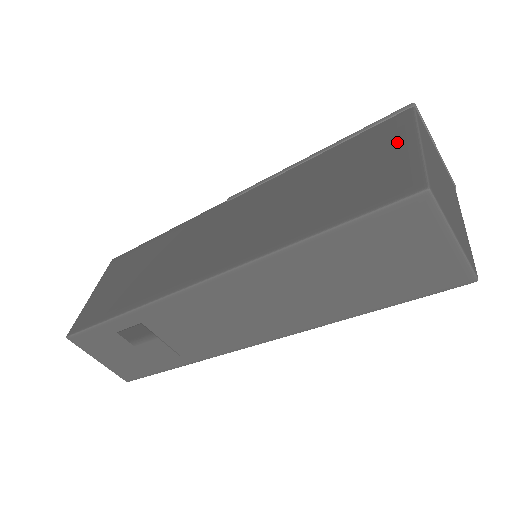
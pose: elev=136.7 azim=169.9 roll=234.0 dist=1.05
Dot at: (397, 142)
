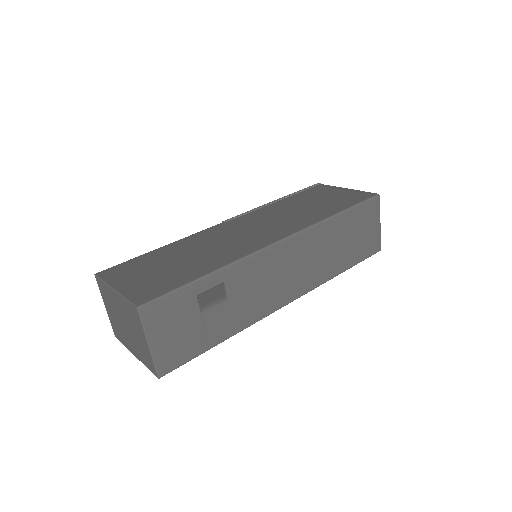
Dot at: (334, 190)
